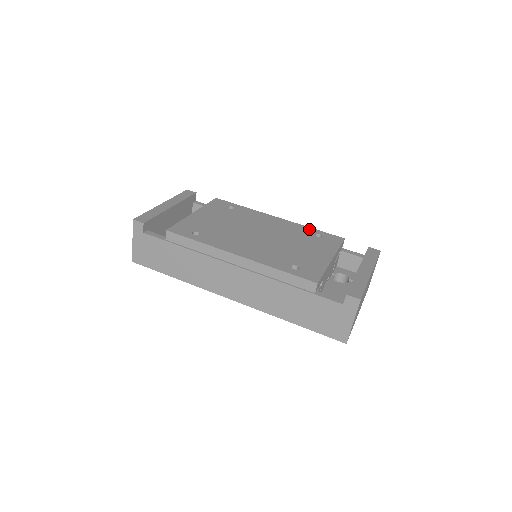
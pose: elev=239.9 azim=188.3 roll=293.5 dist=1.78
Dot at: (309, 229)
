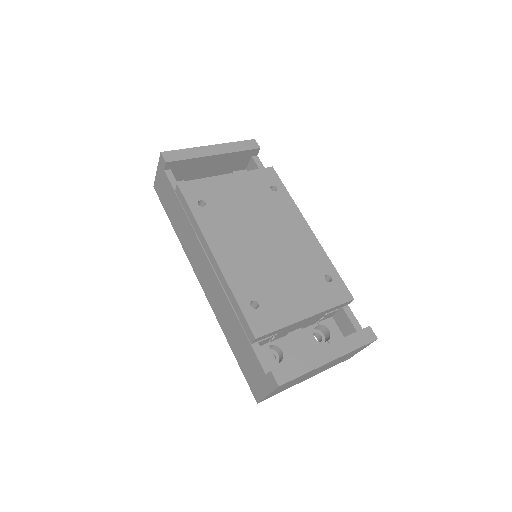
Dot at: (327, 264)
